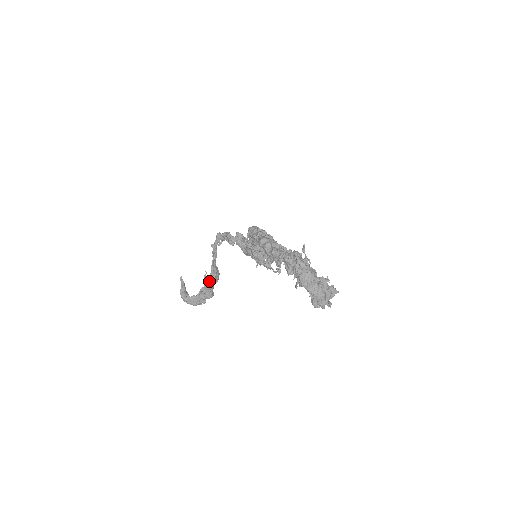
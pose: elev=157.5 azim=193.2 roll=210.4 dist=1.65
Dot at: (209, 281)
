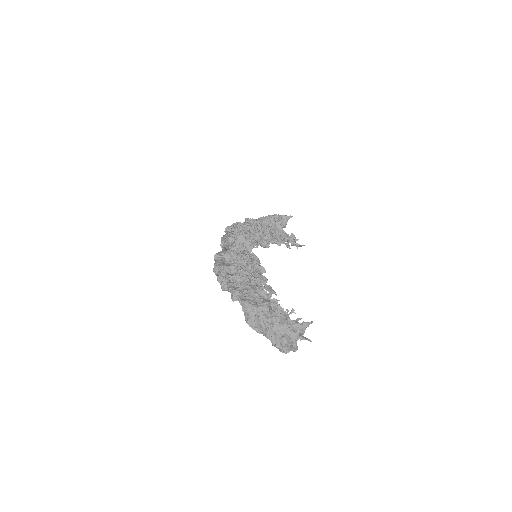
Dot at: occluded
